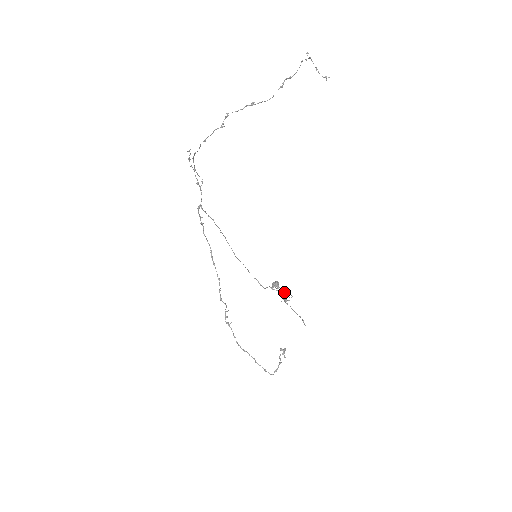
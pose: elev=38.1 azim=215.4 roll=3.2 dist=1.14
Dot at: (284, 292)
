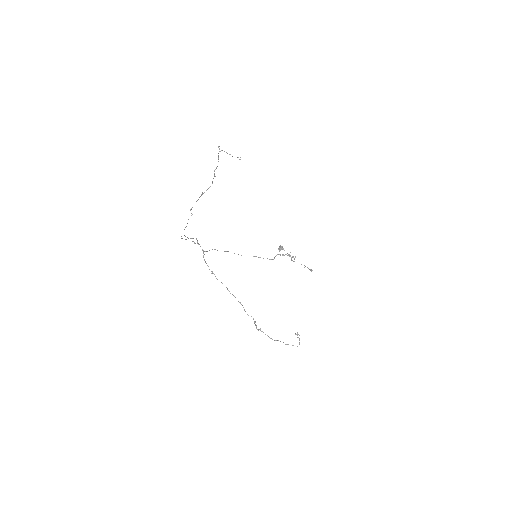
Dot at: occluded
